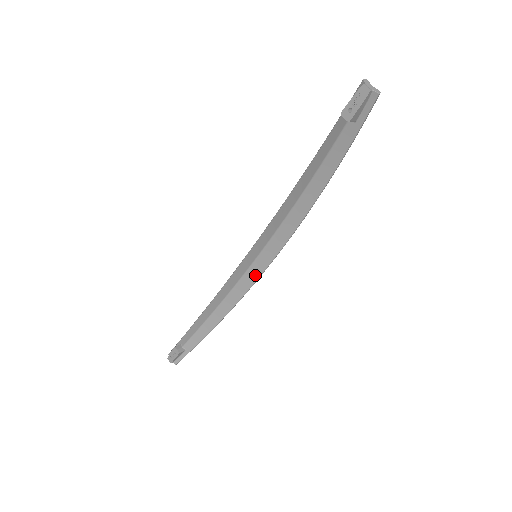
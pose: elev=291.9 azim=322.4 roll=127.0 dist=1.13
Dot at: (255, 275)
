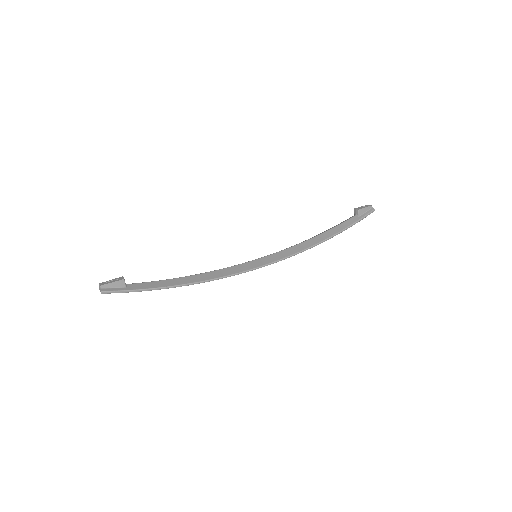
Dot at: (244, 269)
